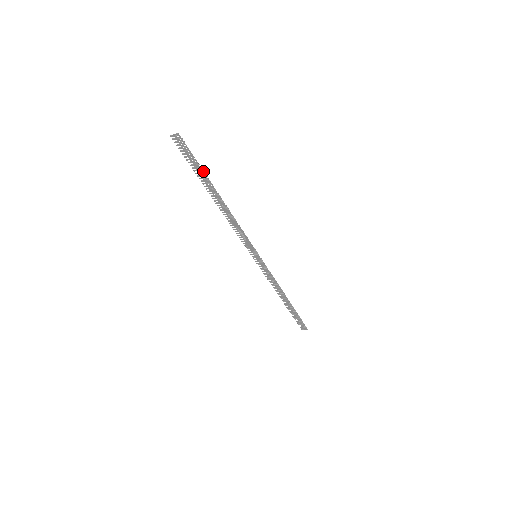
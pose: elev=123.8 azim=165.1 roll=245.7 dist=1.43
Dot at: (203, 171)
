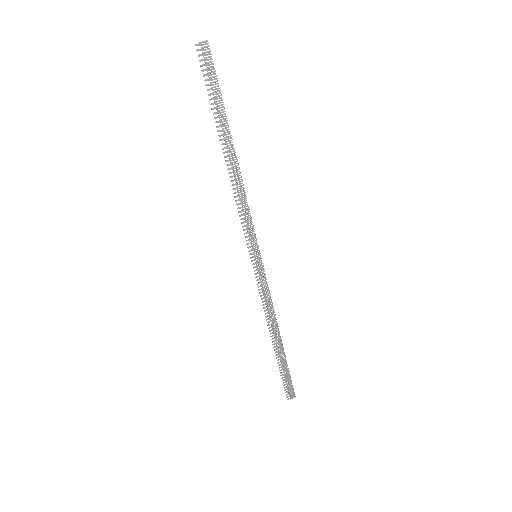
Dot at: occluded
